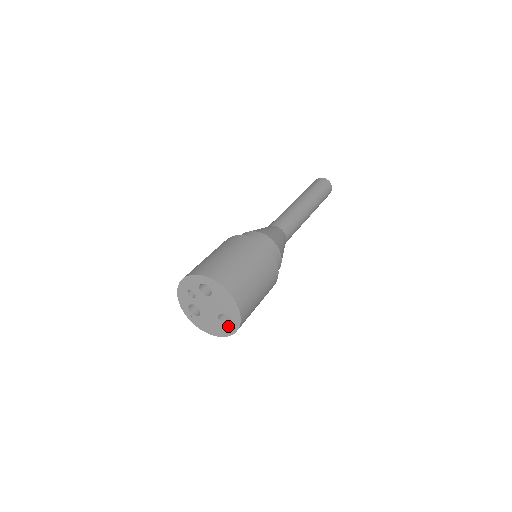
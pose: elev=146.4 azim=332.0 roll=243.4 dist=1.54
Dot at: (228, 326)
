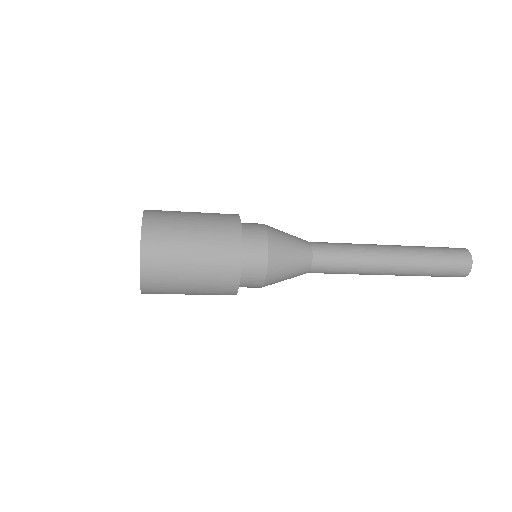
Dot at: occluded
